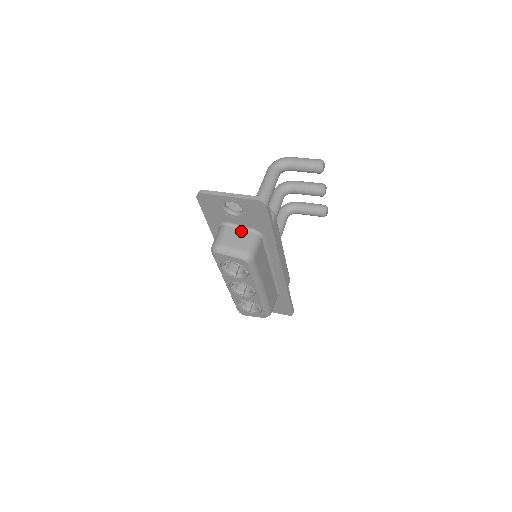
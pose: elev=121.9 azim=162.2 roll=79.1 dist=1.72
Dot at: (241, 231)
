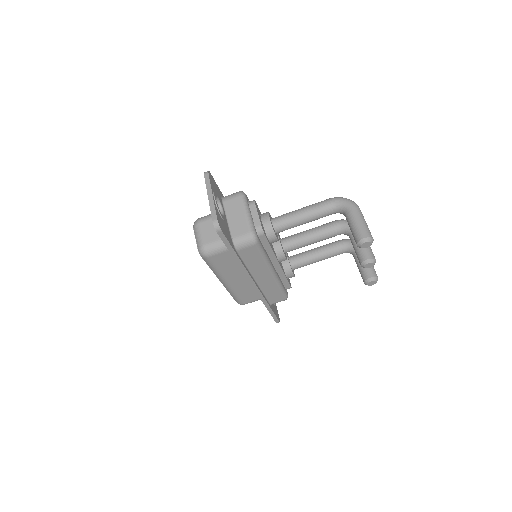
Dot at: occluded
